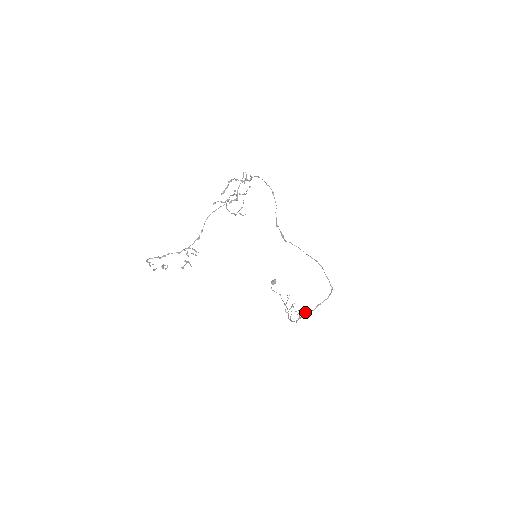
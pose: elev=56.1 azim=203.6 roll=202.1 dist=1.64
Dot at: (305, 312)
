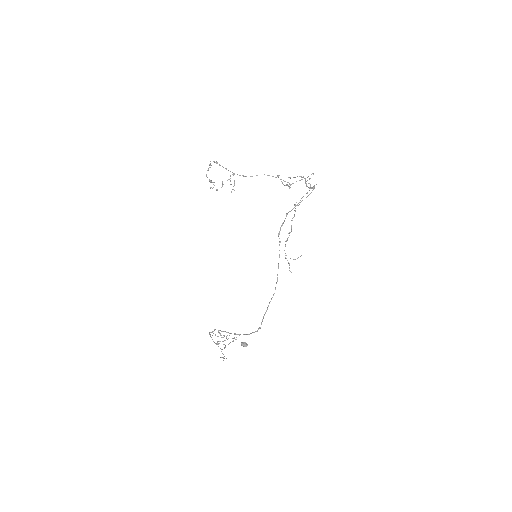
Dot at: (226, 358)
